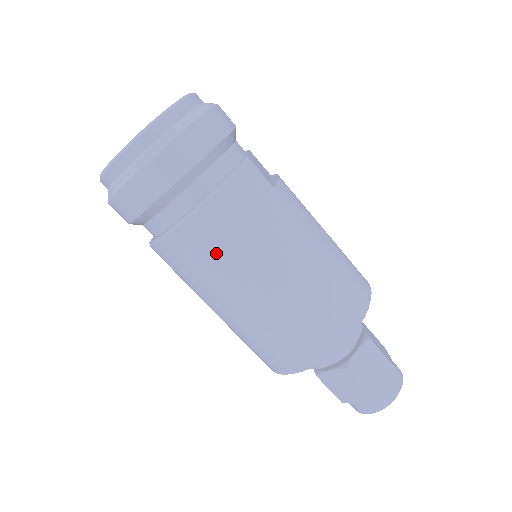
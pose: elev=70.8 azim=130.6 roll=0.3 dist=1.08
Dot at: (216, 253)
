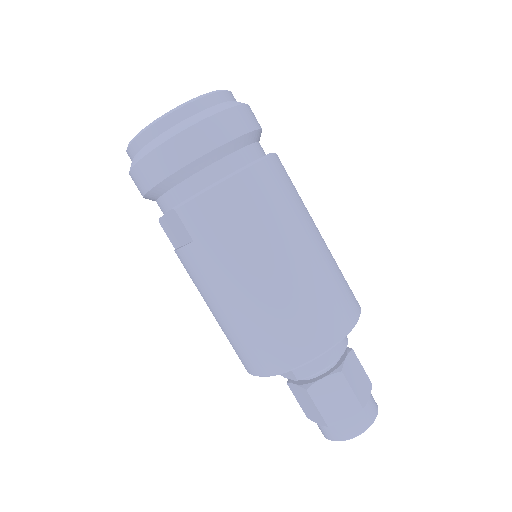
Dot at: (258, 211)
